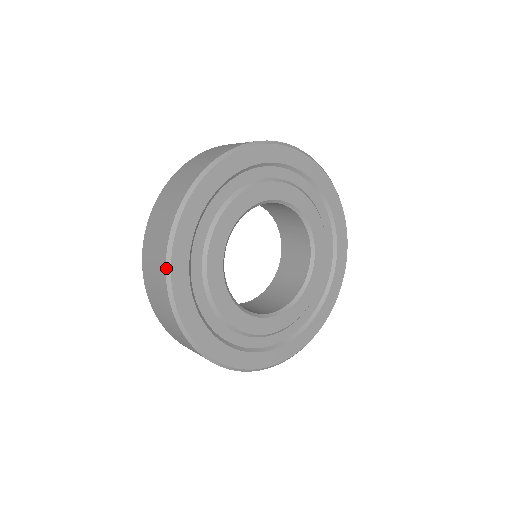
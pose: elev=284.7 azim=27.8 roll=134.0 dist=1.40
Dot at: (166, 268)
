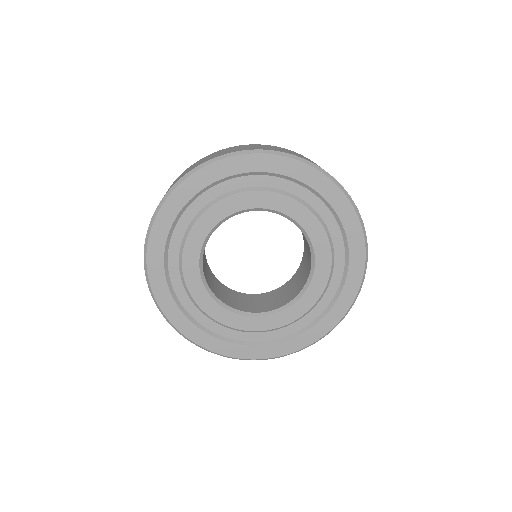
Dot at: (158, 307)
